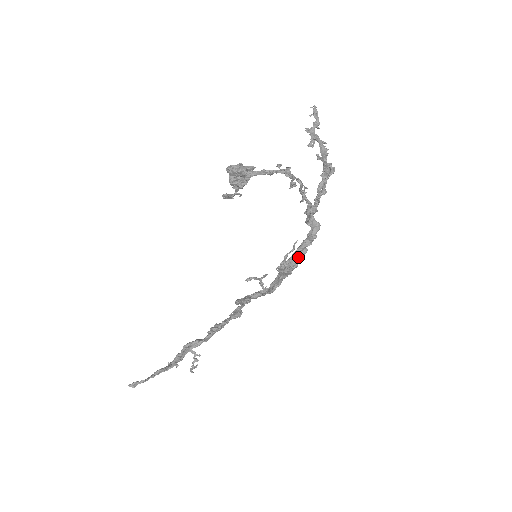
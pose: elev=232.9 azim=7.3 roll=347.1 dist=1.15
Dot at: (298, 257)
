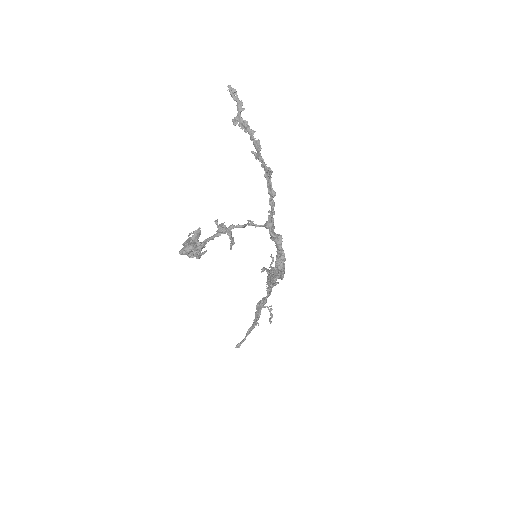
Dot at: (280, 263)
